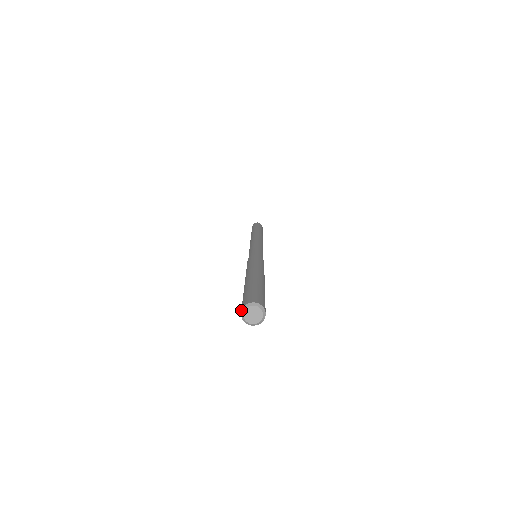
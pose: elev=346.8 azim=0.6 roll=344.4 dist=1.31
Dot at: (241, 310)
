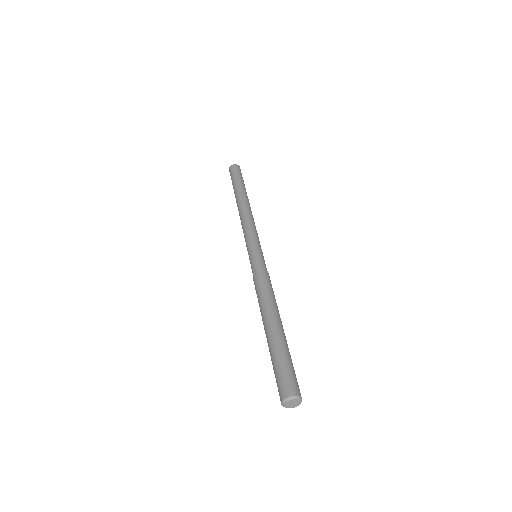
Dot at: occluded
